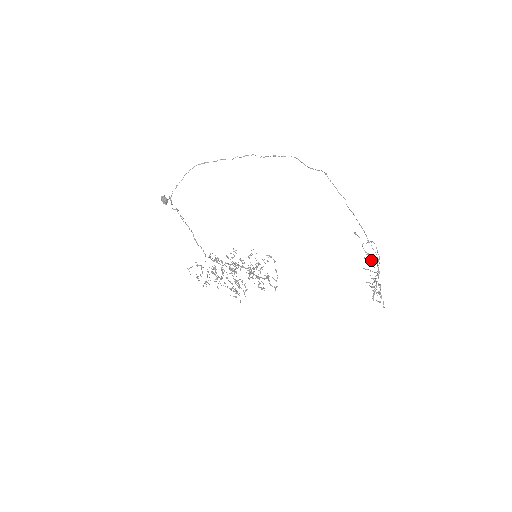
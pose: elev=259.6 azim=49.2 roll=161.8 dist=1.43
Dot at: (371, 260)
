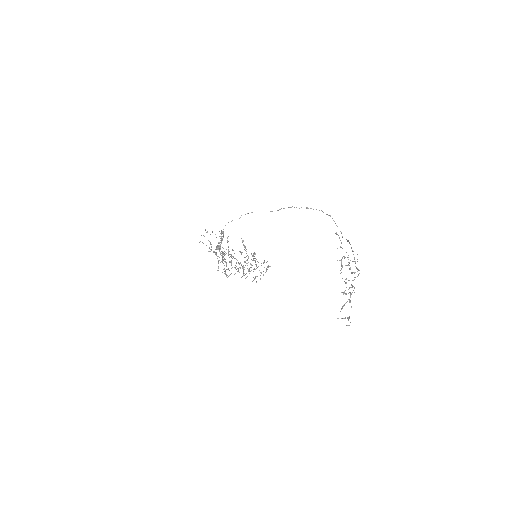
Dot at: (349, 262)
